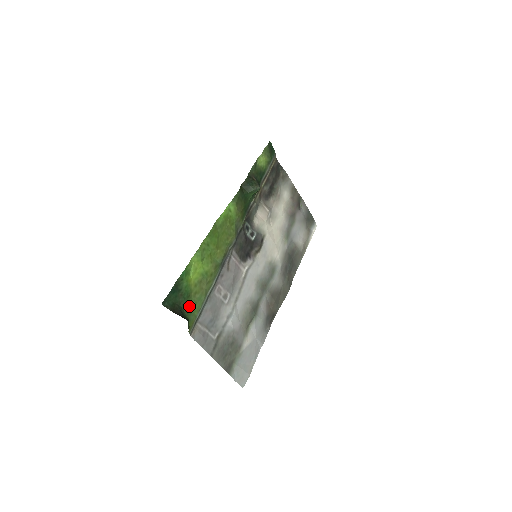
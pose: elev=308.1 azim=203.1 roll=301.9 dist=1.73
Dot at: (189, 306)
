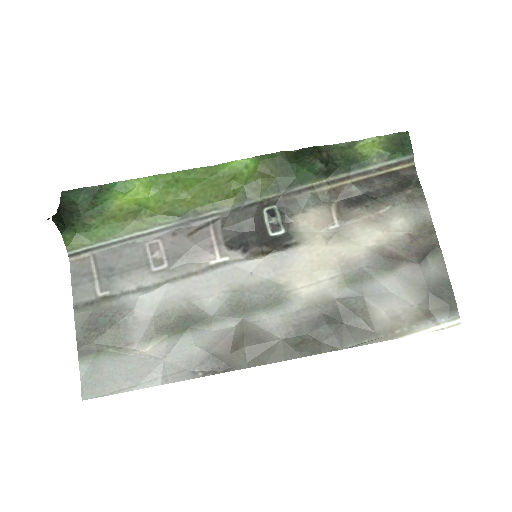
Dot at: (93, 223)
